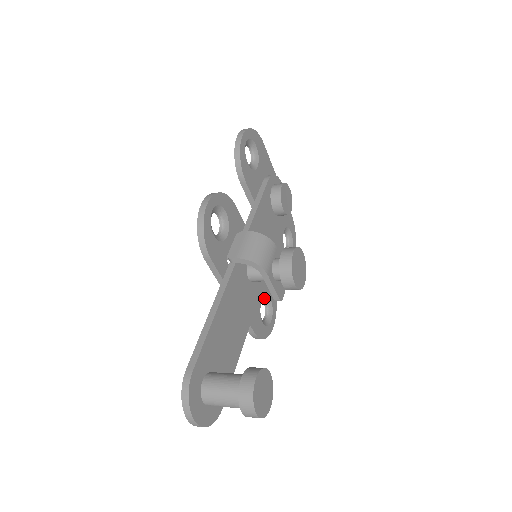
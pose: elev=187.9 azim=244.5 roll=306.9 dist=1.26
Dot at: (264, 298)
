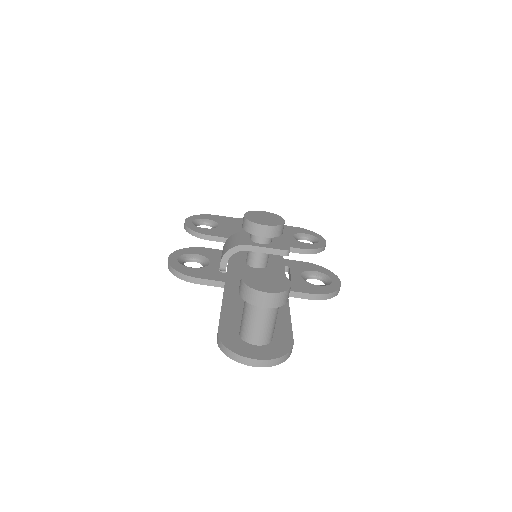
Dot at: (305, 274)
